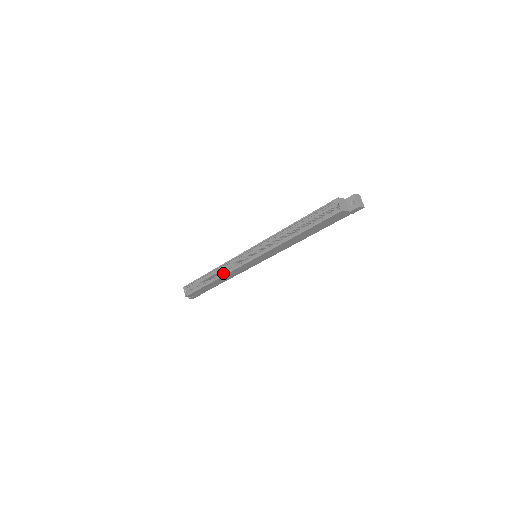
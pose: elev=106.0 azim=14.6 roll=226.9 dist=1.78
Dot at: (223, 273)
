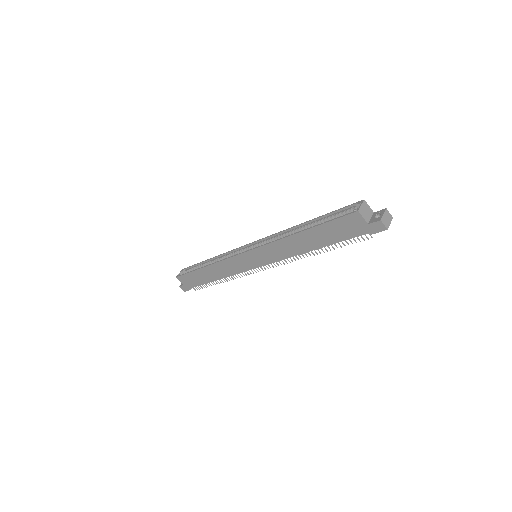
Dot at: occluded
